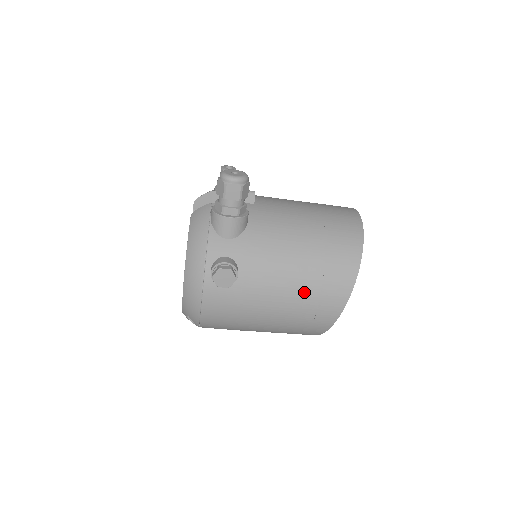
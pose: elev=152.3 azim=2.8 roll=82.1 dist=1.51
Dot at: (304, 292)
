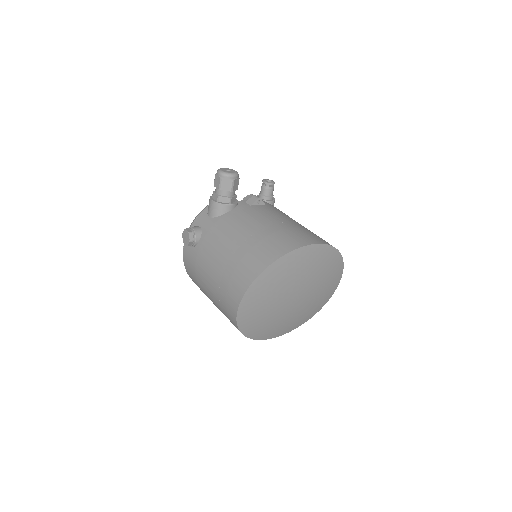
Dot at: (222, 276)
